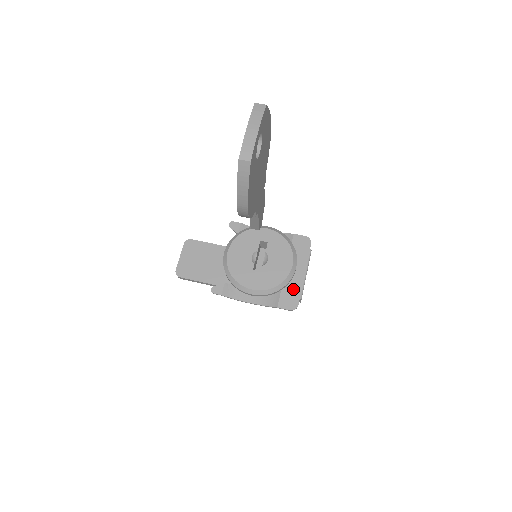
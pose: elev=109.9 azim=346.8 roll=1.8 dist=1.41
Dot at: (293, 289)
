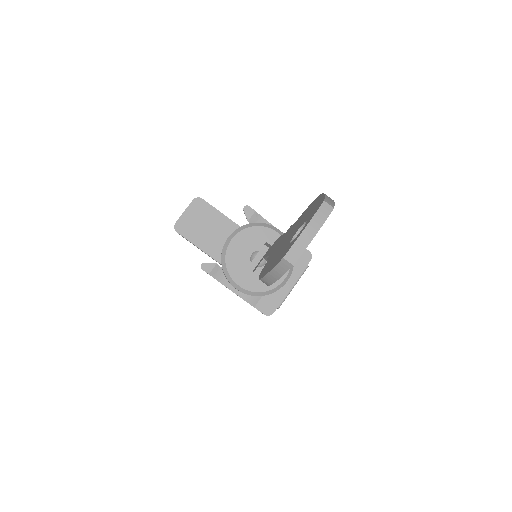
Dot at: (276, 296)
